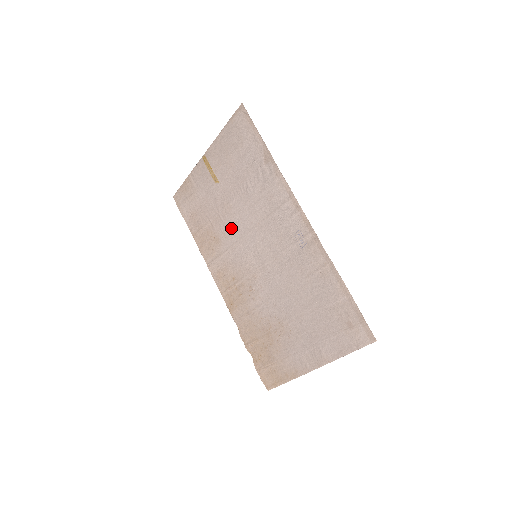
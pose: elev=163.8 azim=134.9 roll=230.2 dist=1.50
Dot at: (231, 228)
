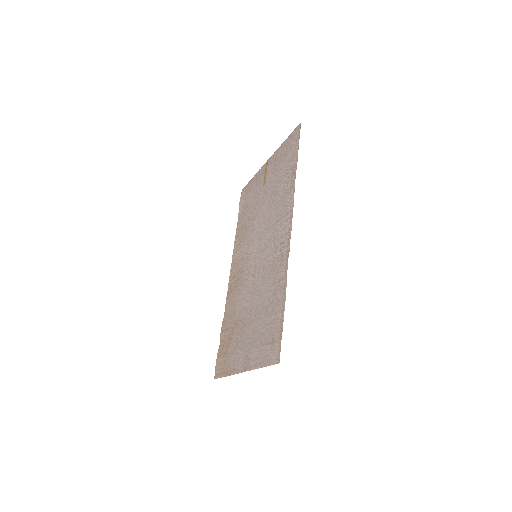
Dot at: (255, 227)
